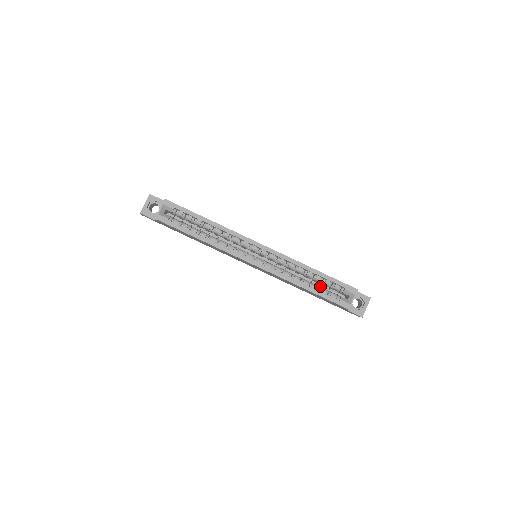
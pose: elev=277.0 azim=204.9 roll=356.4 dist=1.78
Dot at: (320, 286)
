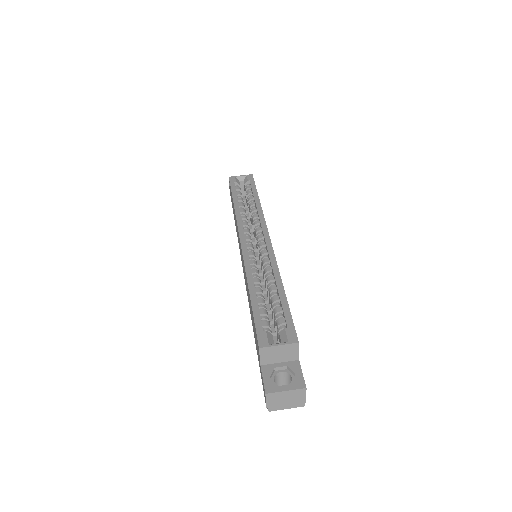
Dot at: (272, 328)
